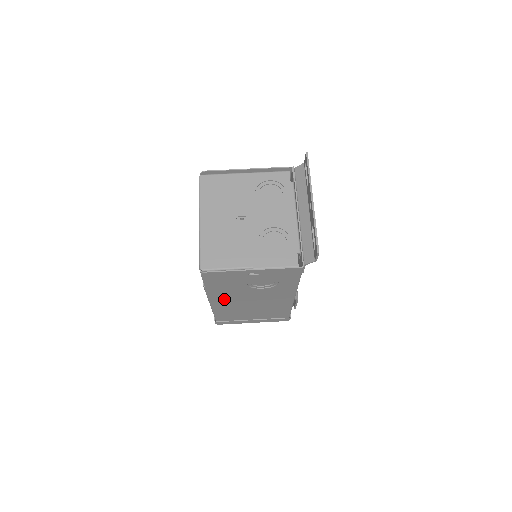
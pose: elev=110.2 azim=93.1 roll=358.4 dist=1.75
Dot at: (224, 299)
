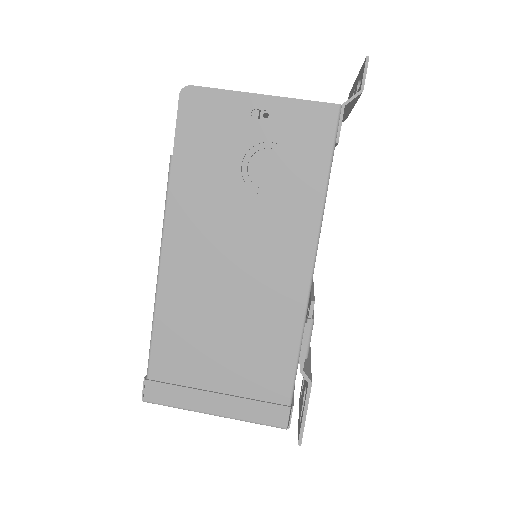
Dot at: (189, 237)
